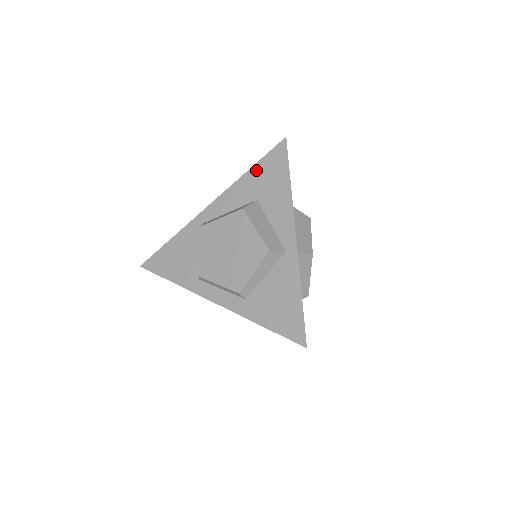
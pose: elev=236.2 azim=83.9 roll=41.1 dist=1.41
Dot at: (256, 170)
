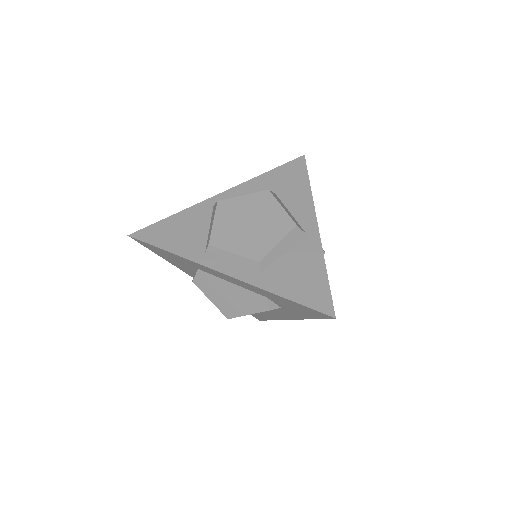
Dot at: (275, 173)
